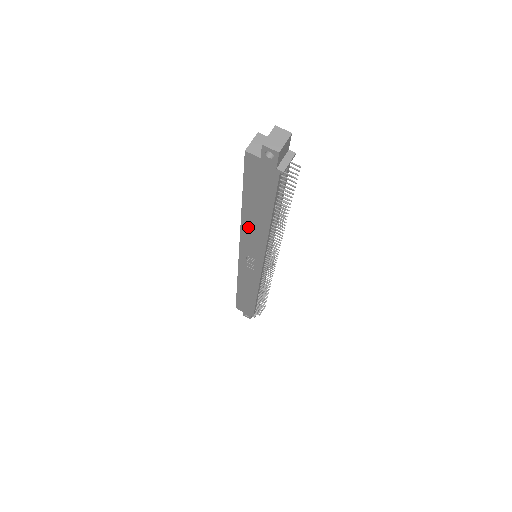
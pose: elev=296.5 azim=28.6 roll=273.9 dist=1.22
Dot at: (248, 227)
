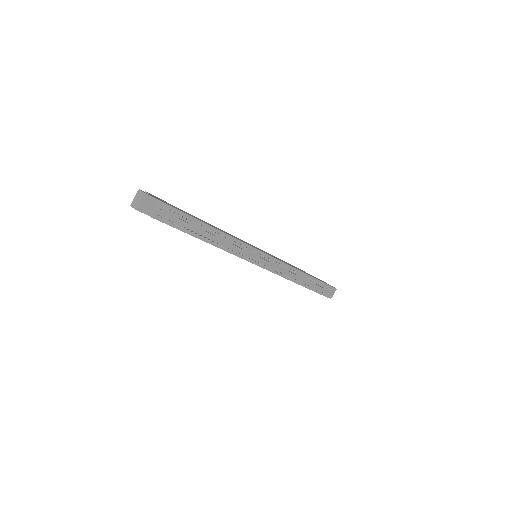
Dot at: occluded
